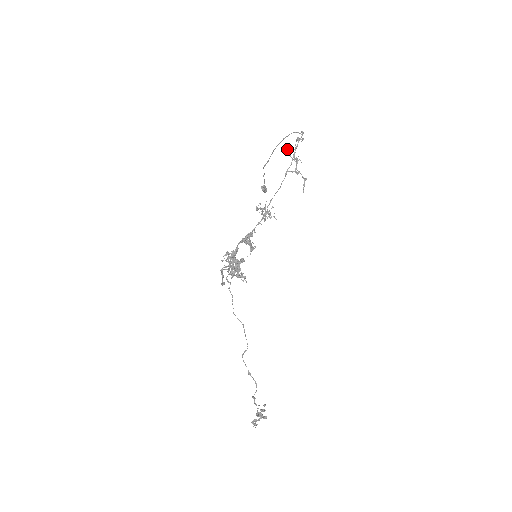
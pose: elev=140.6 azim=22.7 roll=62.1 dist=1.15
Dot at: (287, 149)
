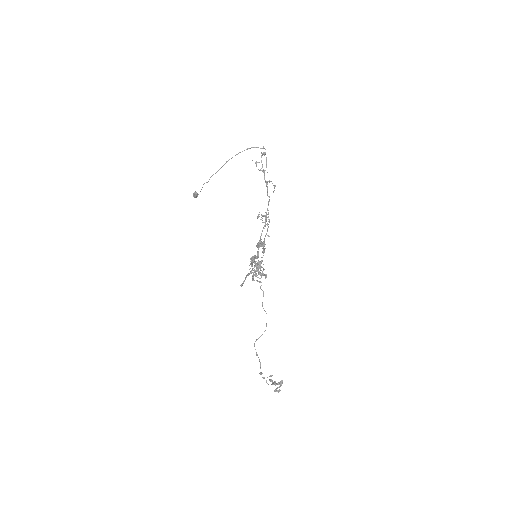
Dot at: (256, 162)
